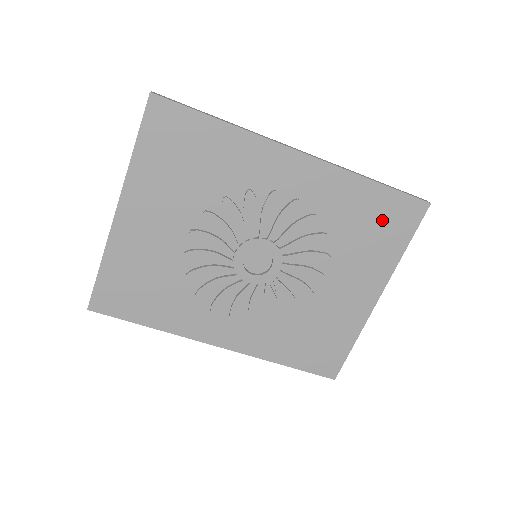
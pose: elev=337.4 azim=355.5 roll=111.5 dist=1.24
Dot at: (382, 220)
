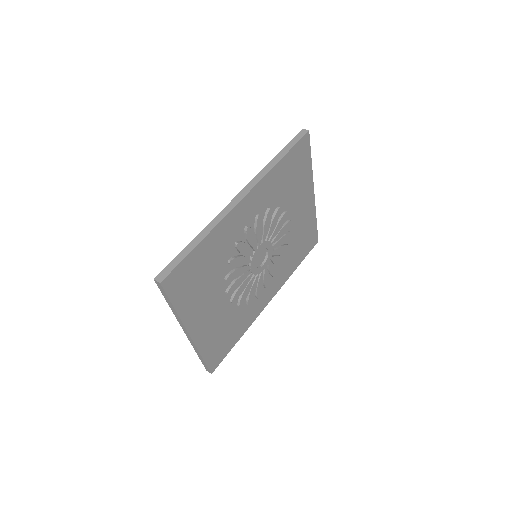
Dot at: (295, 167)
